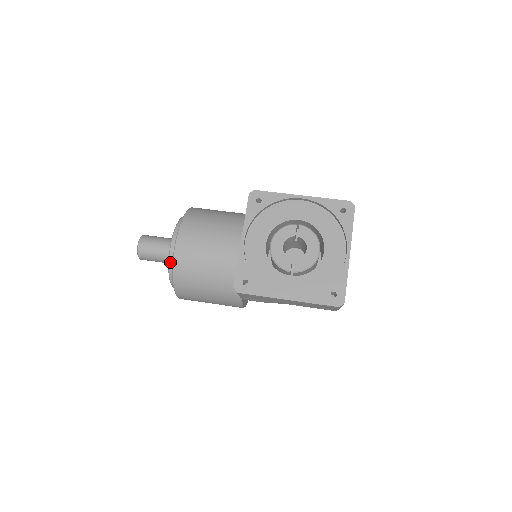
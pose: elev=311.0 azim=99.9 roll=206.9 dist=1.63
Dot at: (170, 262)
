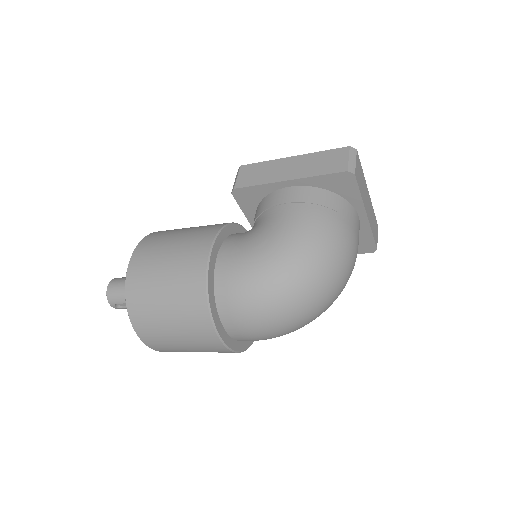
Dot at: occluded
